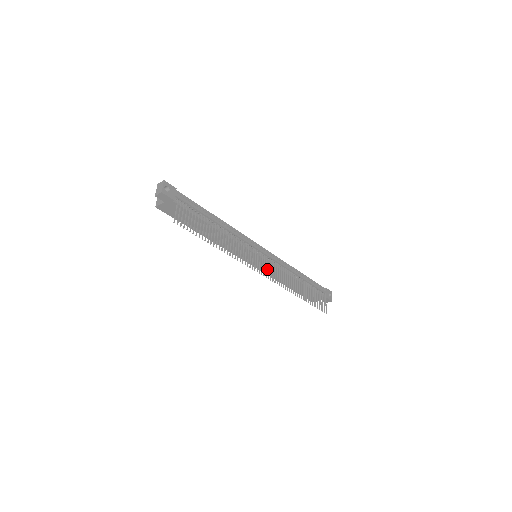
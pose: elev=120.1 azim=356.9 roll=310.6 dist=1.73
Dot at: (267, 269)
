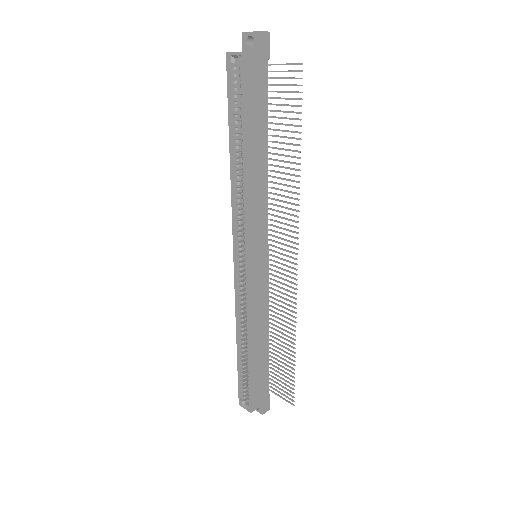
Dot at: (256, 291)
